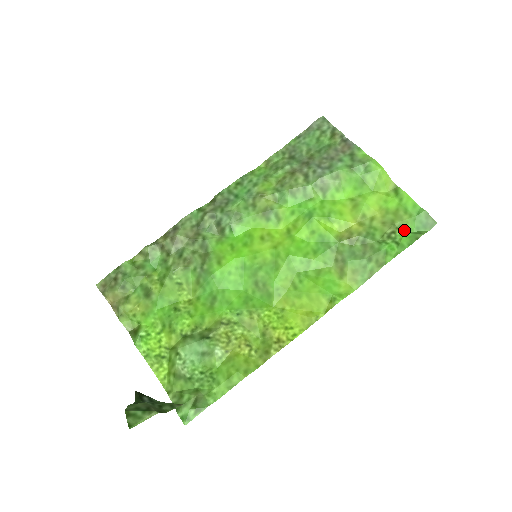
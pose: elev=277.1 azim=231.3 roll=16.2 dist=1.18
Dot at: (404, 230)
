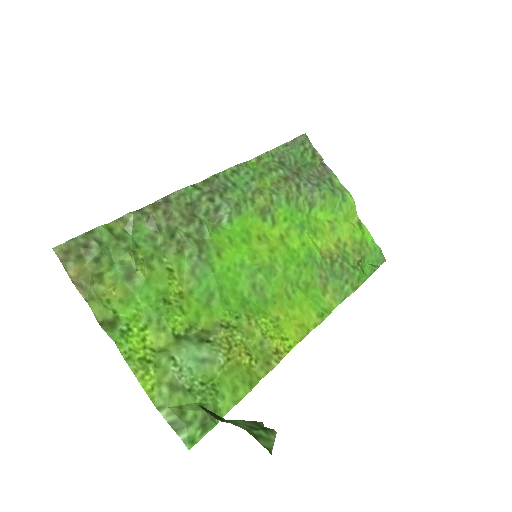
Dot at: (365, 261)
